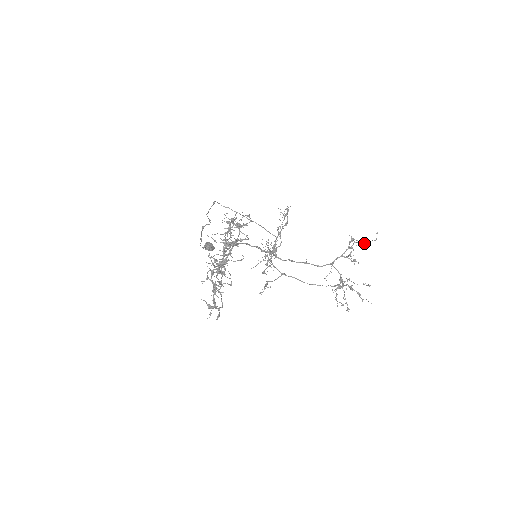
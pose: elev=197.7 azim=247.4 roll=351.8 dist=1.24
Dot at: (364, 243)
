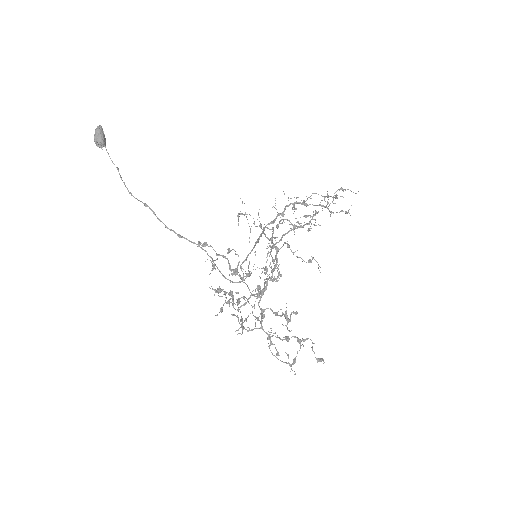
Dot at: occluded
